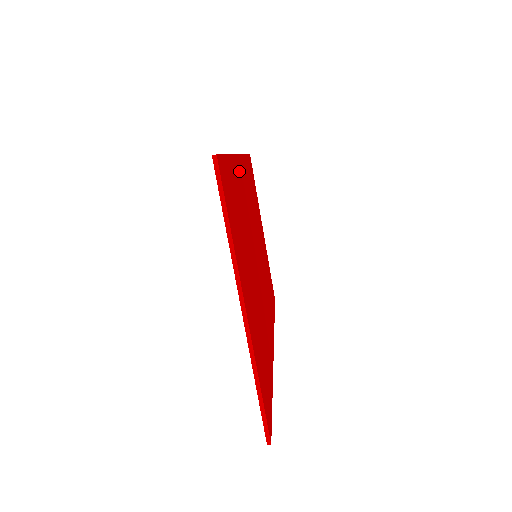
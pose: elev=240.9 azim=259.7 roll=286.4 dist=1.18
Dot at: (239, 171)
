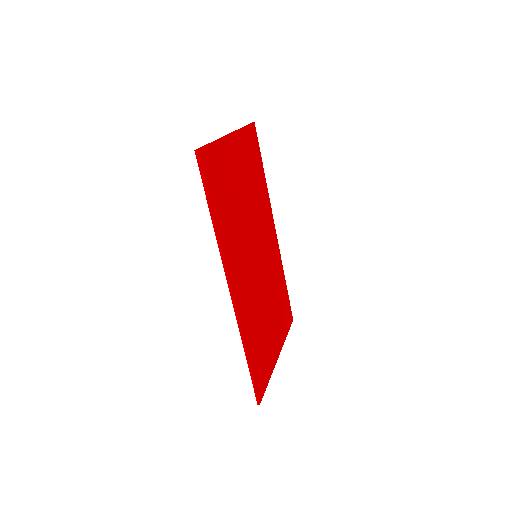
Dot at: (242, 309)
